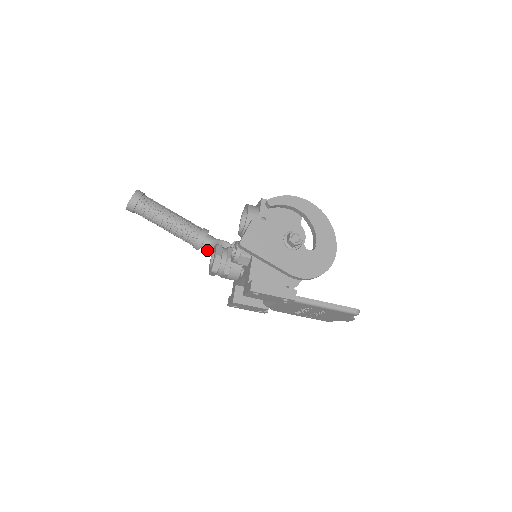
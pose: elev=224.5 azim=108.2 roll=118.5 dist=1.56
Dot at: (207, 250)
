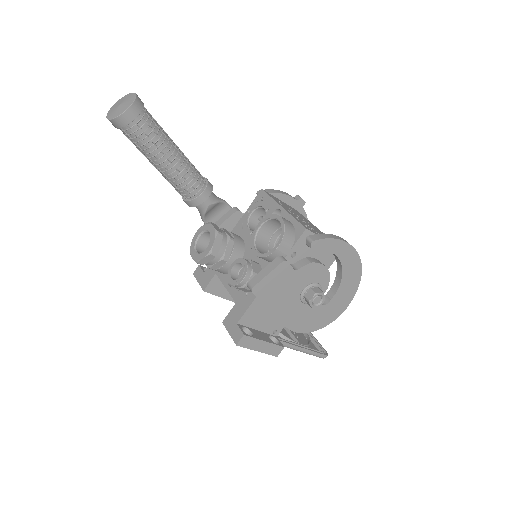
Dot at: (199, 210)
